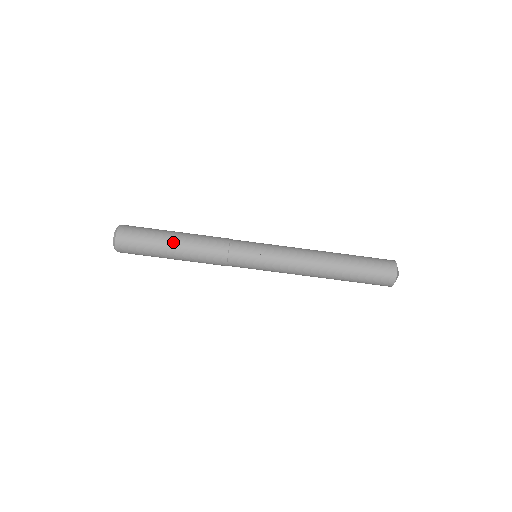
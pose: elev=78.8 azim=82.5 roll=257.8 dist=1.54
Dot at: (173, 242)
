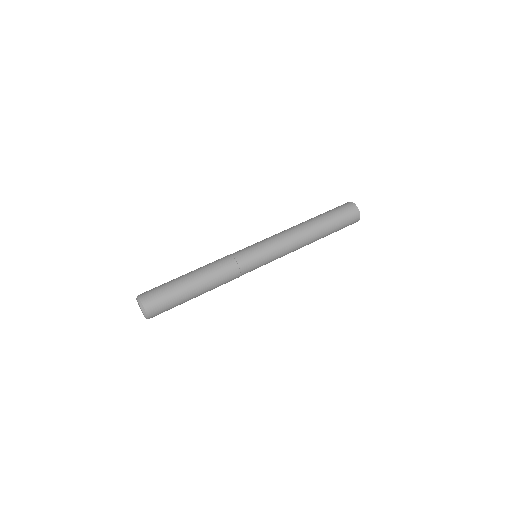
Dot at: (192, 284)
